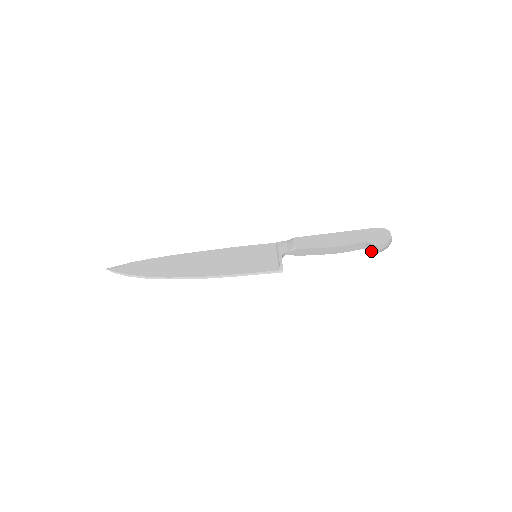
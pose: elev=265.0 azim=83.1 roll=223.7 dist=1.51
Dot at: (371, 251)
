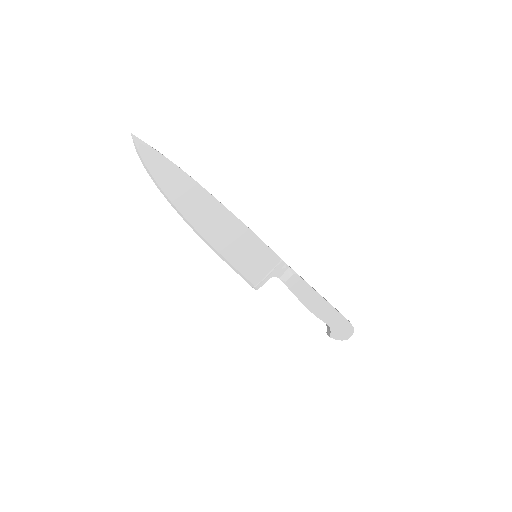
Dot at: (327, 328)
